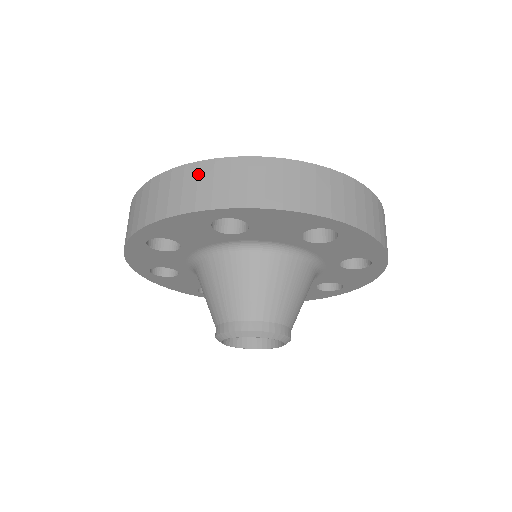
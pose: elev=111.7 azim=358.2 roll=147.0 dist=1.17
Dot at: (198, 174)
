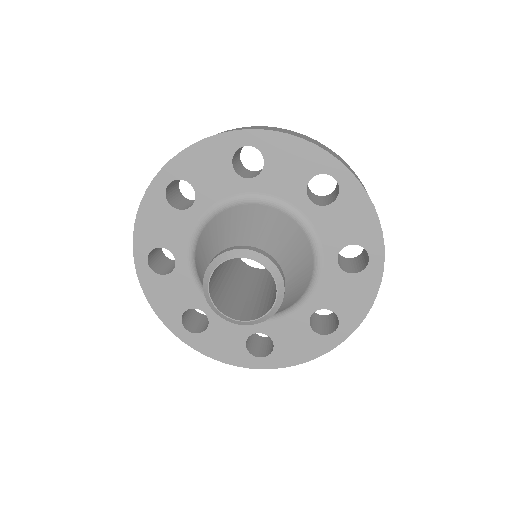
Dot at: (329, 149)
